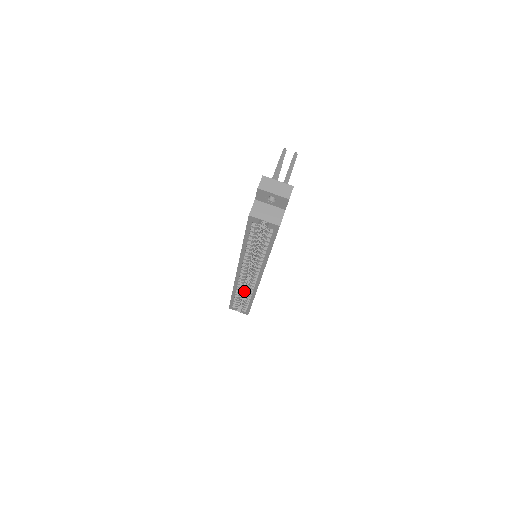
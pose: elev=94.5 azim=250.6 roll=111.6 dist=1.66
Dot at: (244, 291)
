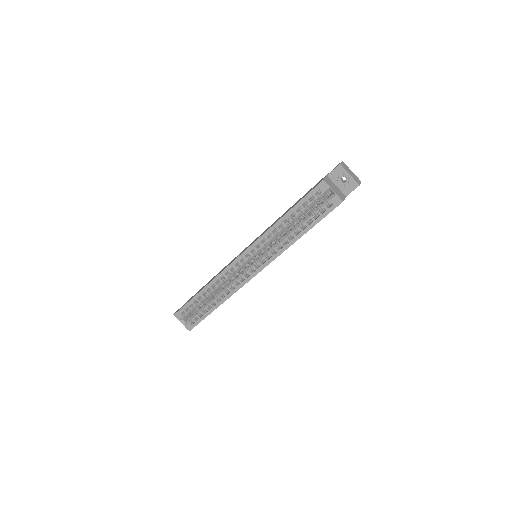
Dot at: occluded
